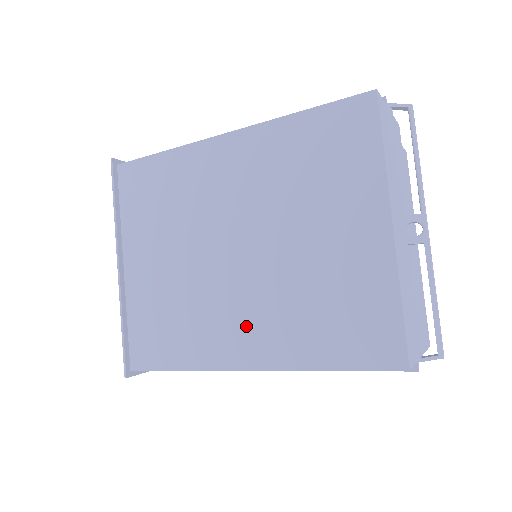
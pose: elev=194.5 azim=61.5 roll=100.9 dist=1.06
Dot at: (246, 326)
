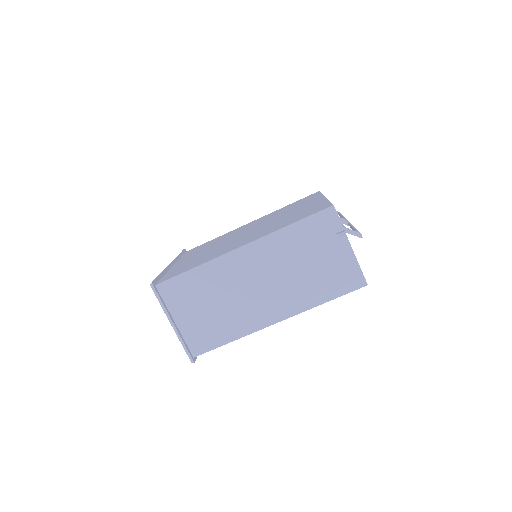
Dot at: (245, 240)
